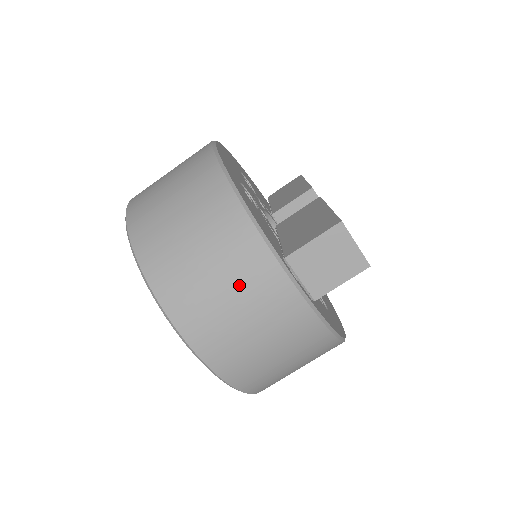
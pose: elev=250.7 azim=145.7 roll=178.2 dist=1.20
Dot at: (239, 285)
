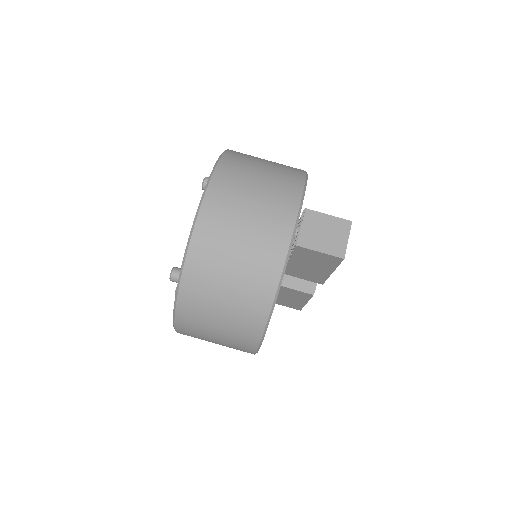
Dot at: (266, 199)
